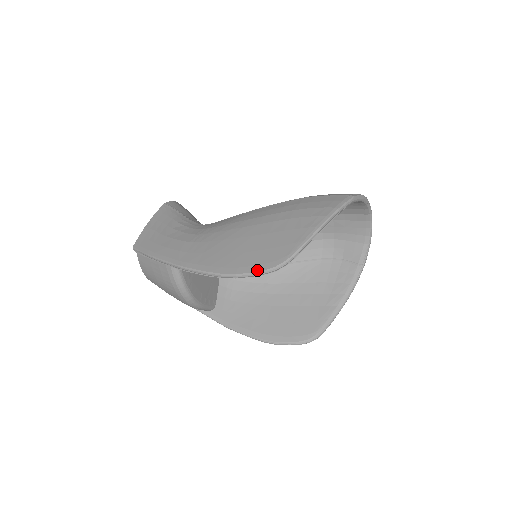
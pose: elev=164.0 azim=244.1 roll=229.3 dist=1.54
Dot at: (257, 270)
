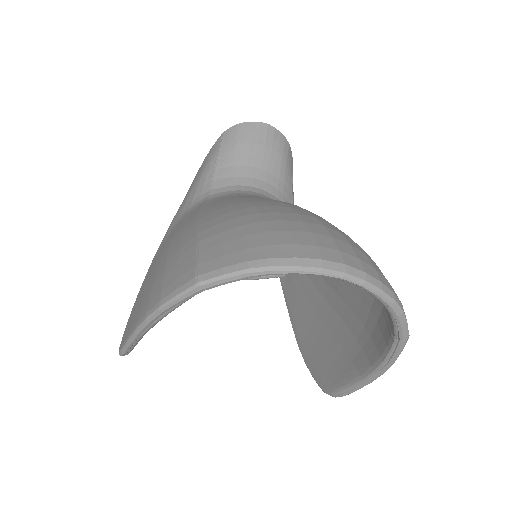
Dot at: occluded
